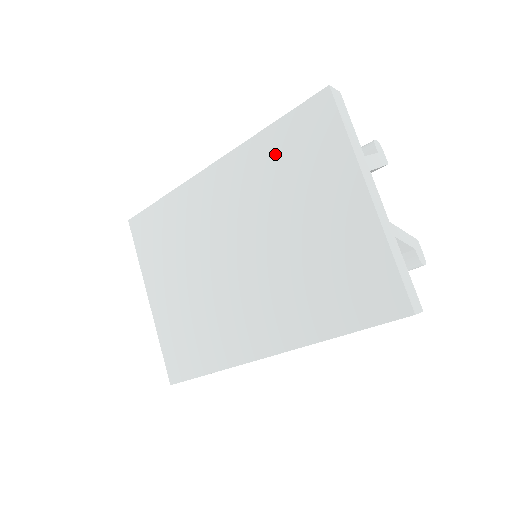
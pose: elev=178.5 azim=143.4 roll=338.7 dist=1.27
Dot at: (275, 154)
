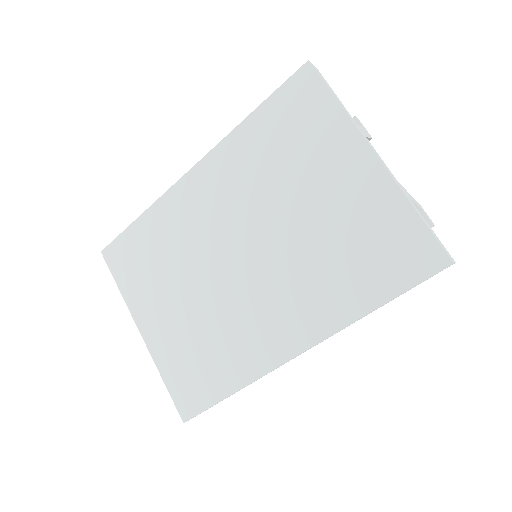
Dot at: (263, 140)
